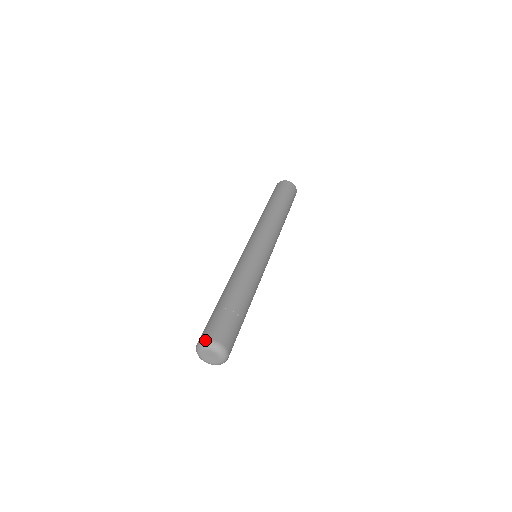
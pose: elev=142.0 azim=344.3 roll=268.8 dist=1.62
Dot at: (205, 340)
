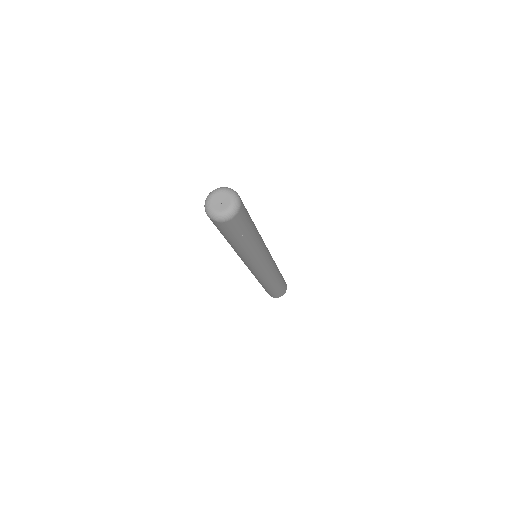
Dot at: (207, 197)
